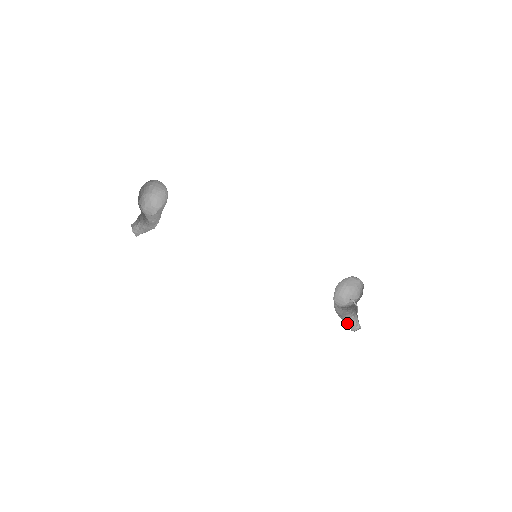
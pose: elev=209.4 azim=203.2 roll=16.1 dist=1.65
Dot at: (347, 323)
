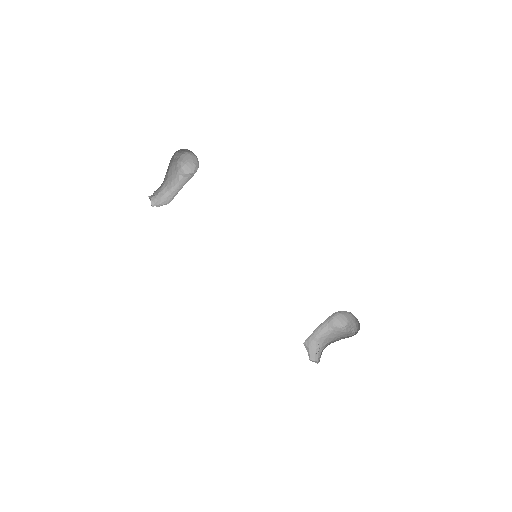
Dot at: (312, 350)
